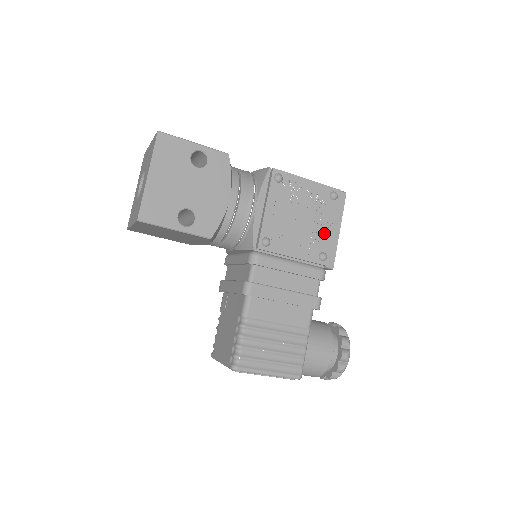
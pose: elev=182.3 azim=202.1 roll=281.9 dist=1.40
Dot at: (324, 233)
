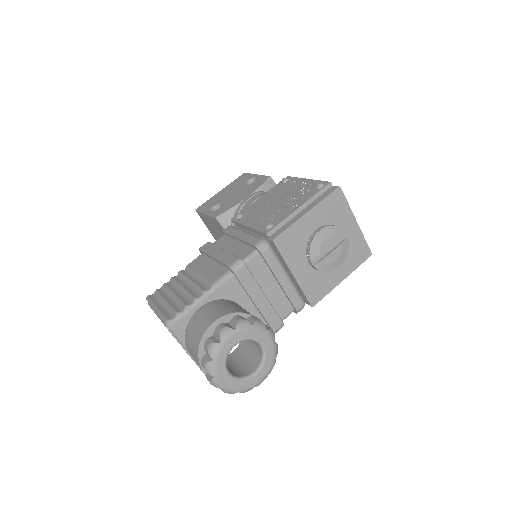
Dot at: (287, 211)
